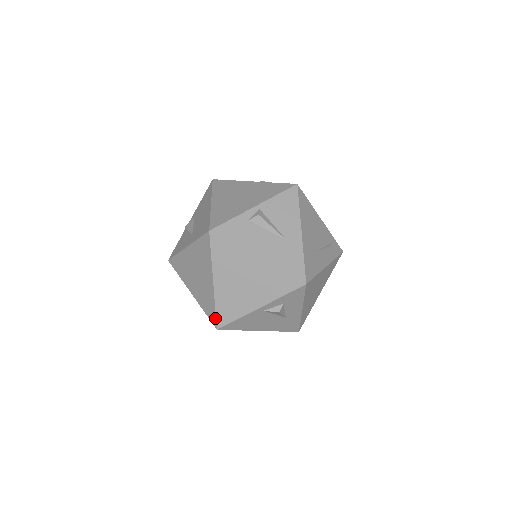
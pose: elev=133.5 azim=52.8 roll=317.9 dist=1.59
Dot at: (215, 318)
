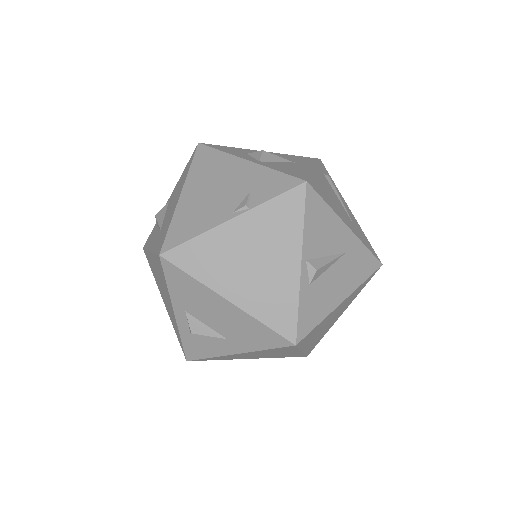
Dot at: occluded
